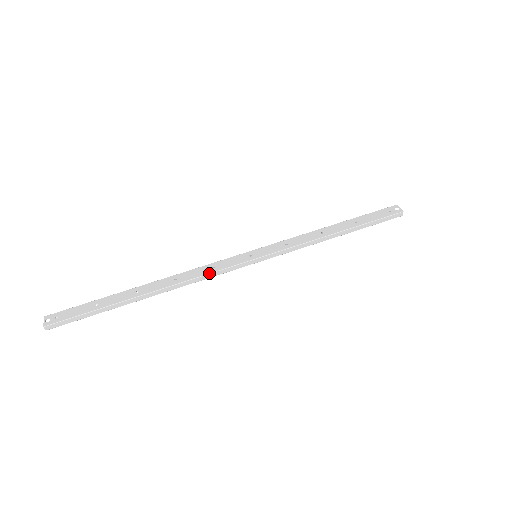
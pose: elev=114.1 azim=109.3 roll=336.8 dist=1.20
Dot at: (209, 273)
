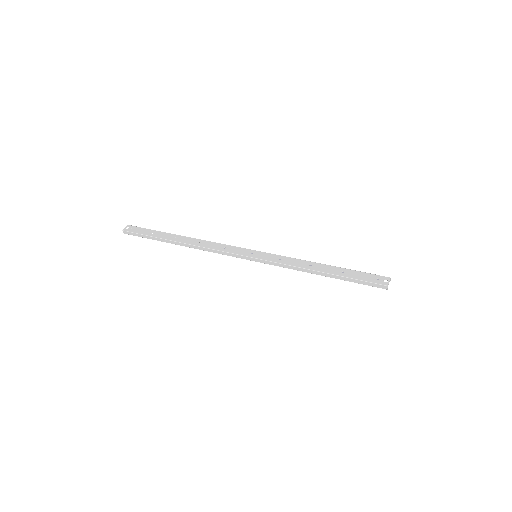
Dot at: (218, 250)
